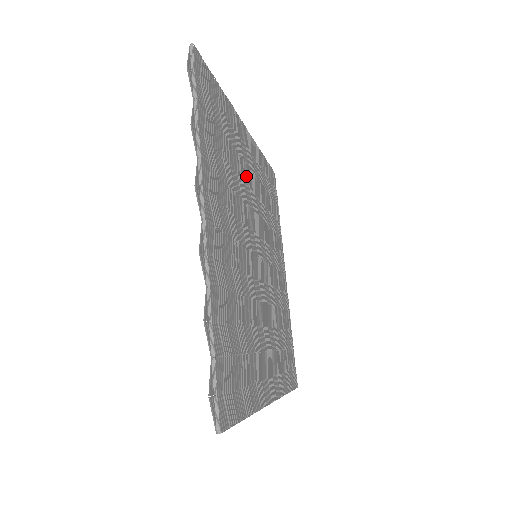
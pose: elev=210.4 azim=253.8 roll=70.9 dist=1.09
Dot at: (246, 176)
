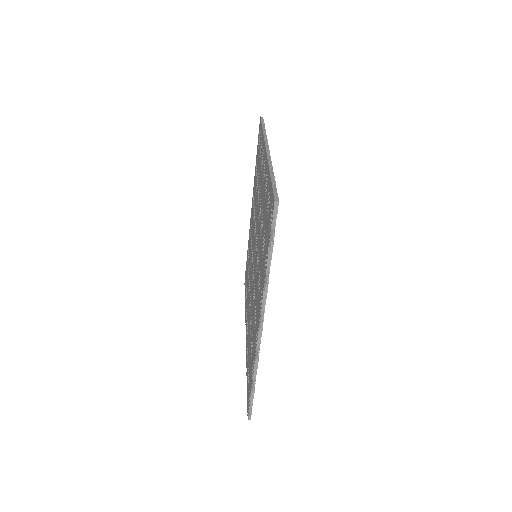
Dot at: occluded
